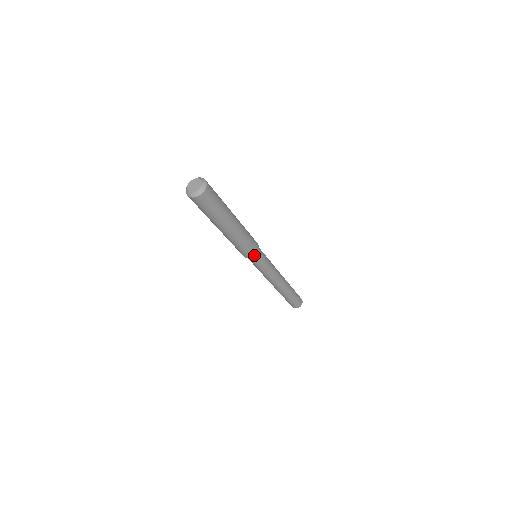
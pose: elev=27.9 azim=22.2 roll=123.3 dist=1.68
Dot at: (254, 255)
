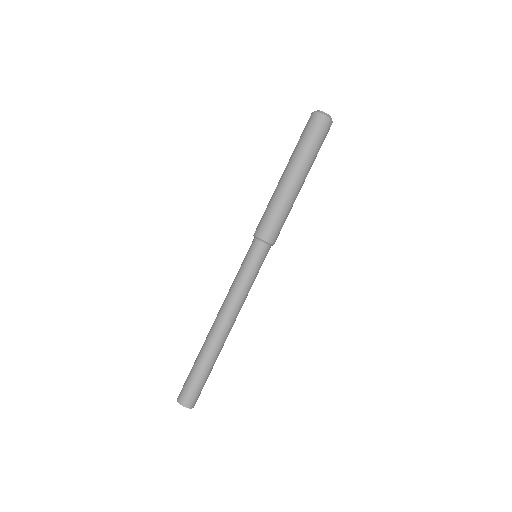
Dot at: (274, 243)
